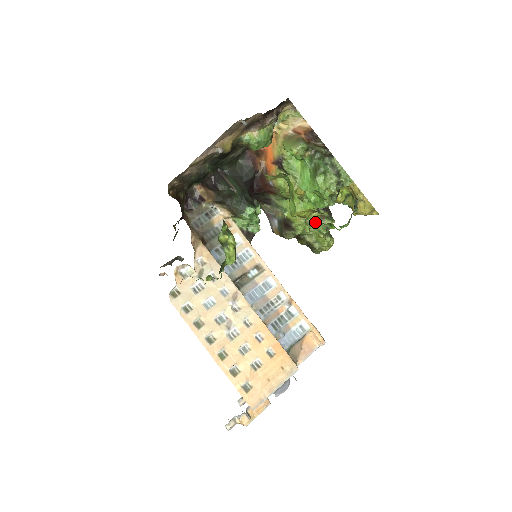
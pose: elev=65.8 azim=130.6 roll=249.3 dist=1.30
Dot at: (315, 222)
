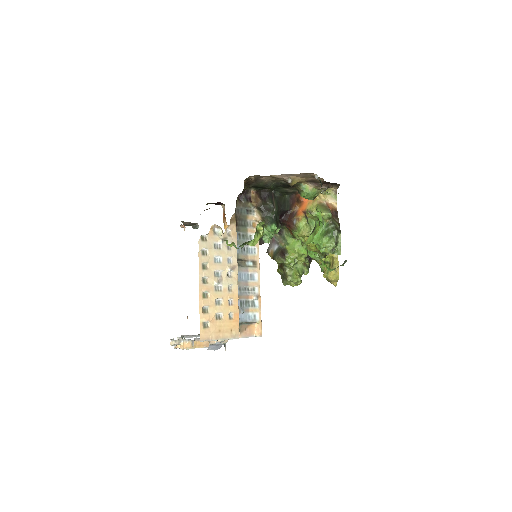
Dot at: (299, 264)
